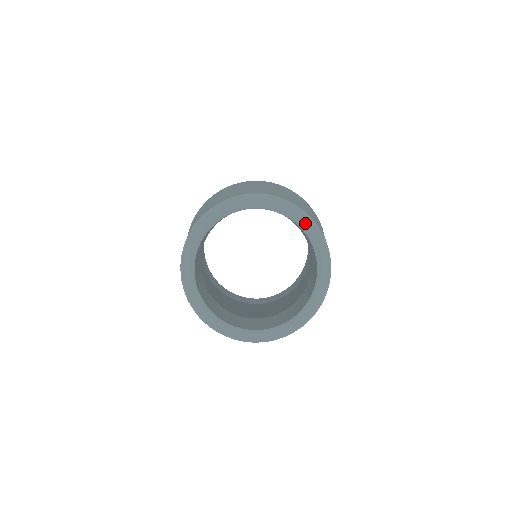
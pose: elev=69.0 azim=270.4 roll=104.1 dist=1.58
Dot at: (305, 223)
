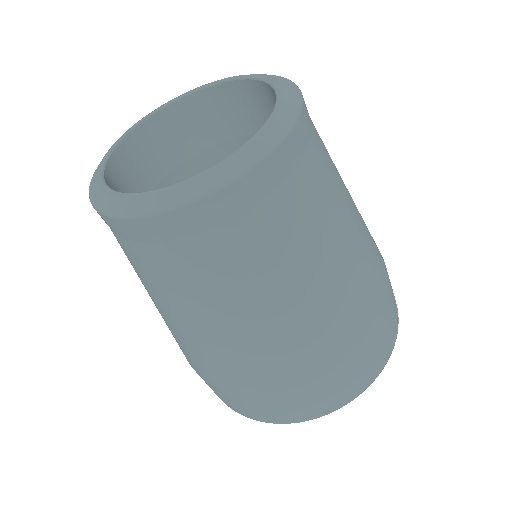
Dot at: (238, 76)
